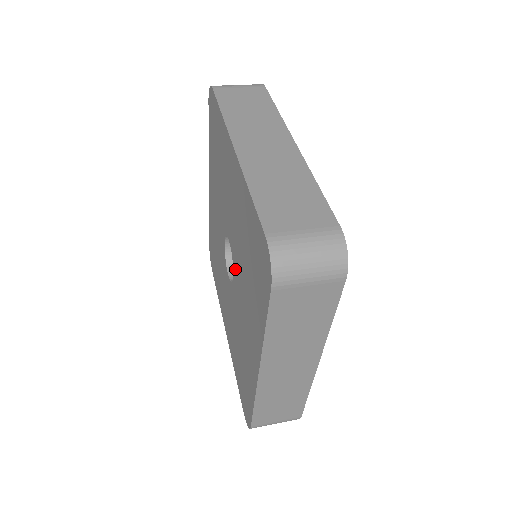
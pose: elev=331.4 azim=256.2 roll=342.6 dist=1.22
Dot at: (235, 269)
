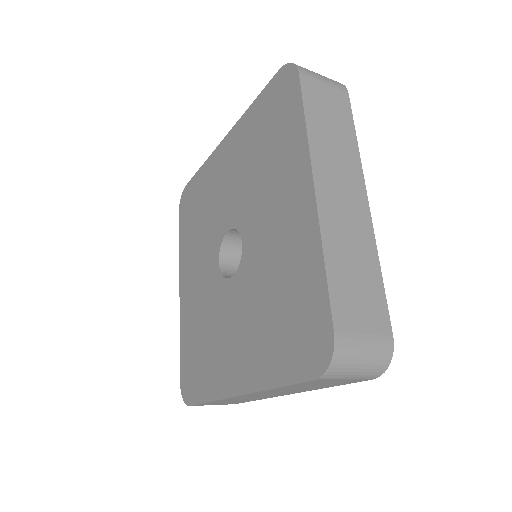
Dot at: (244, 223)
